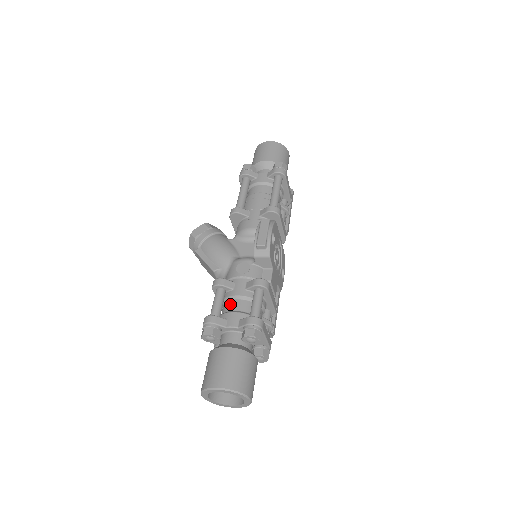
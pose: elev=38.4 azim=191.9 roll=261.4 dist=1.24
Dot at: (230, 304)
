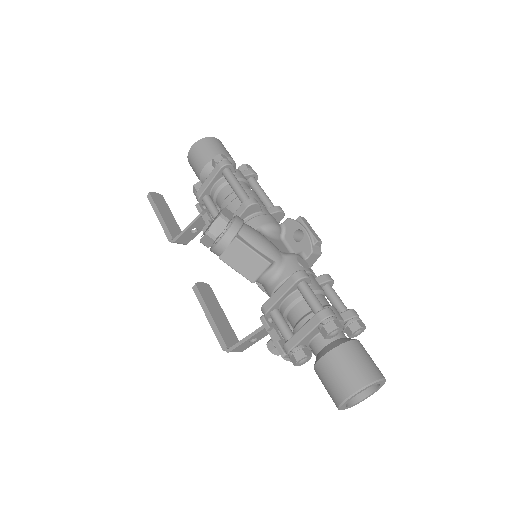
Dot at: (318, 298)
